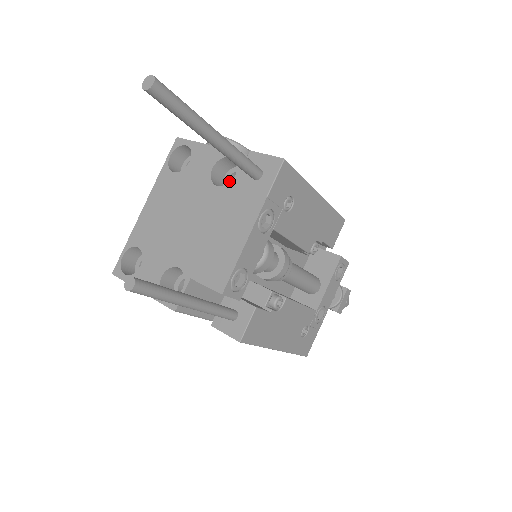
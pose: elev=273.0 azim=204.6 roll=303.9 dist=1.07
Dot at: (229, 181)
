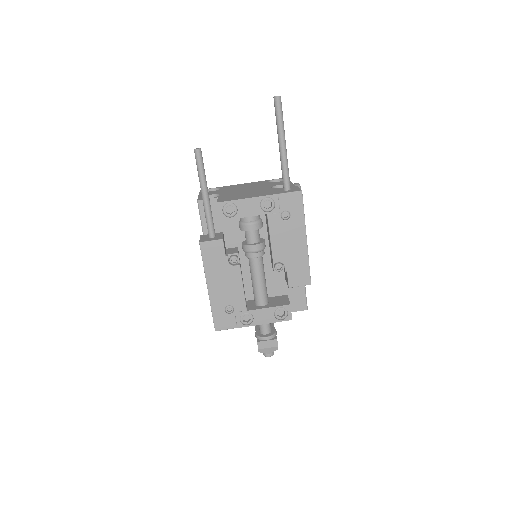
Dot at: occluded
